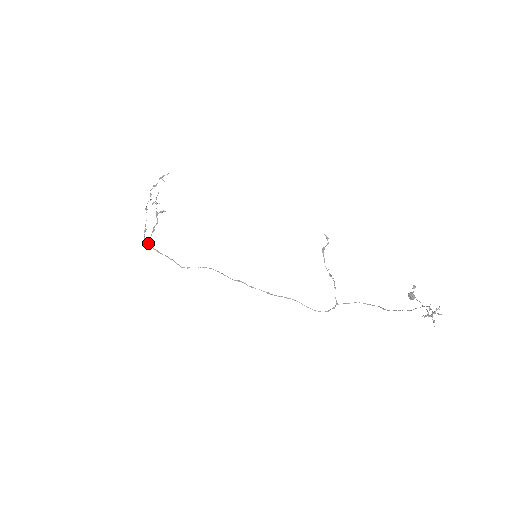
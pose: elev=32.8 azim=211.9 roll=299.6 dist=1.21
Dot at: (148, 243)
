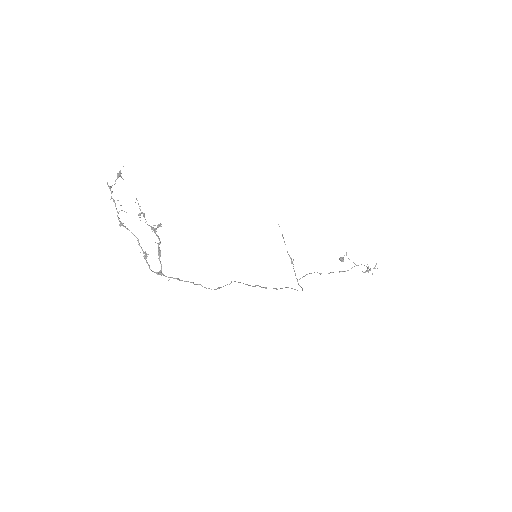
Dot at: (159, 272)
